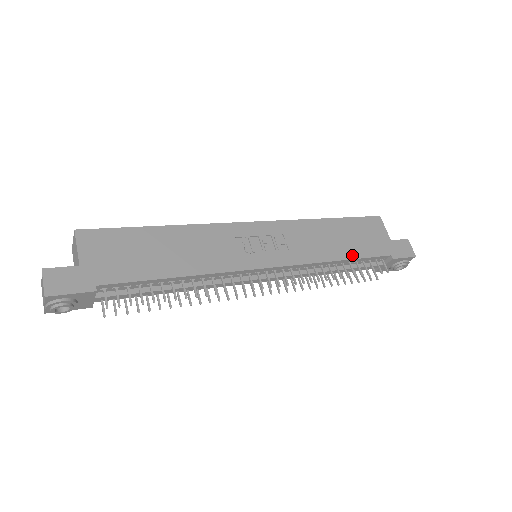
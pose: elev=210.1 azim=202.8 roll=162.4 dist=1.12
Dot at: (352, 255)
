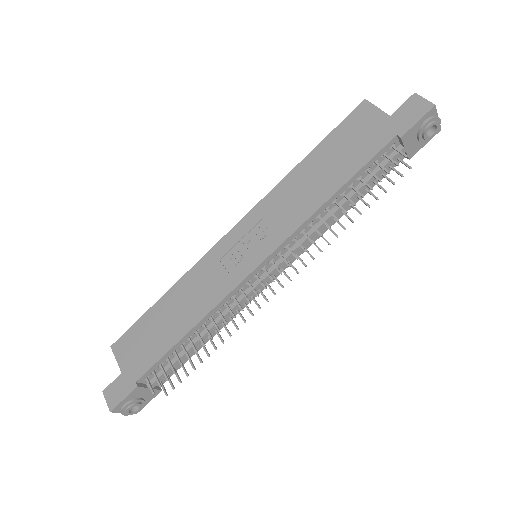
Dot at: (344, 178)
